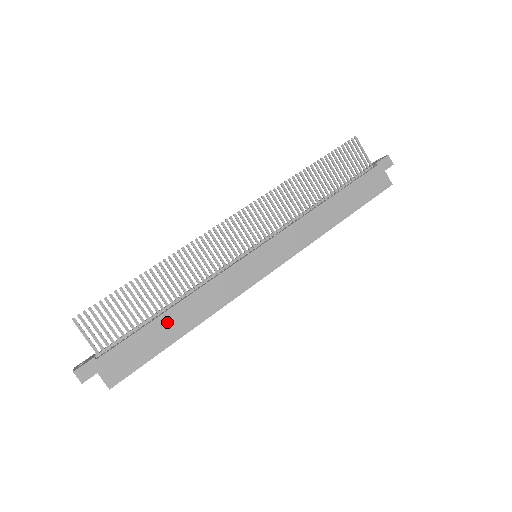
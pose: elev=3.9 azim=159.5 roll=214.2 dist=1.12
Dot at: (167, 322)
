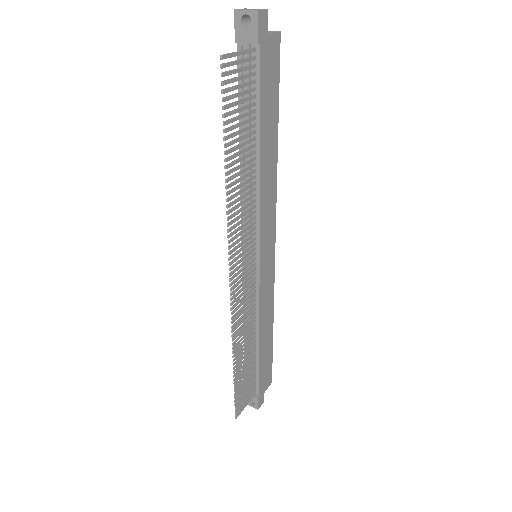
Dot at: (264, 347)
